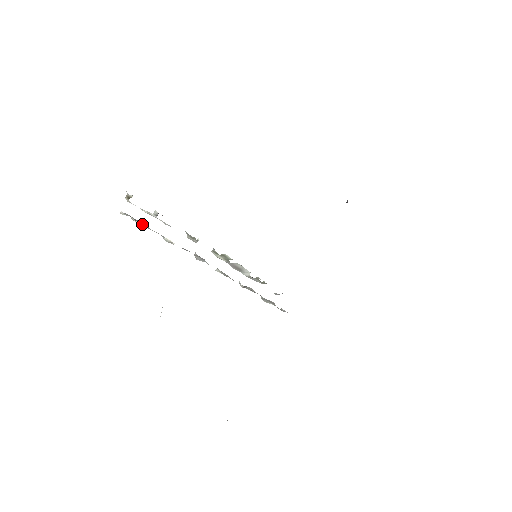
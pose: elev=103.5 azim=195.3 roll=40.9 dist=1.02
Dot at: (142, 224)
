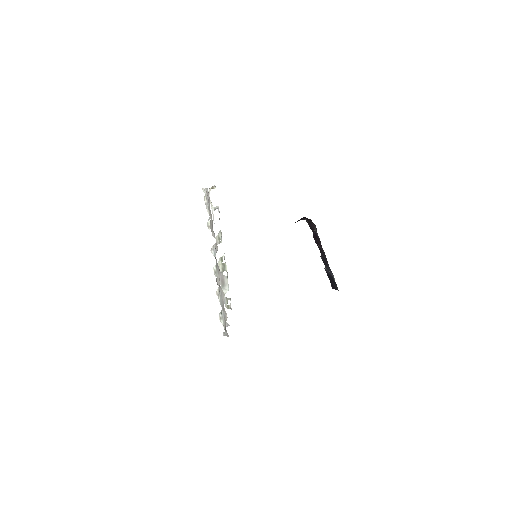
Dot at: (207, 203)
